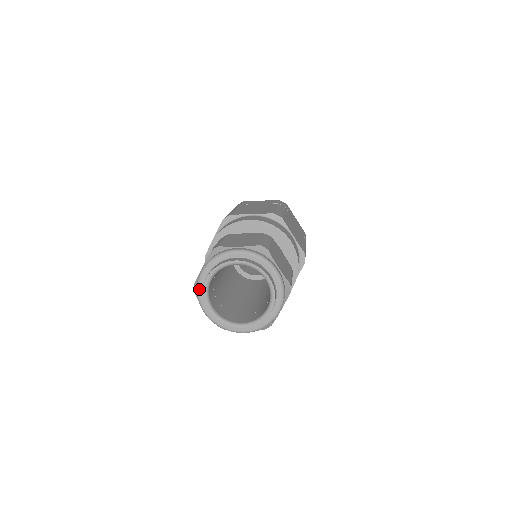
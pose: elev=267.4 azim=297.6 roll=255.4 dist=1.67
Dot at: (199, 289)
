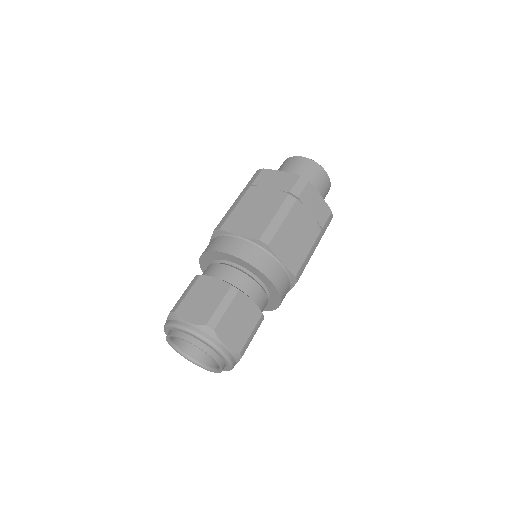
Dot at: occluded
